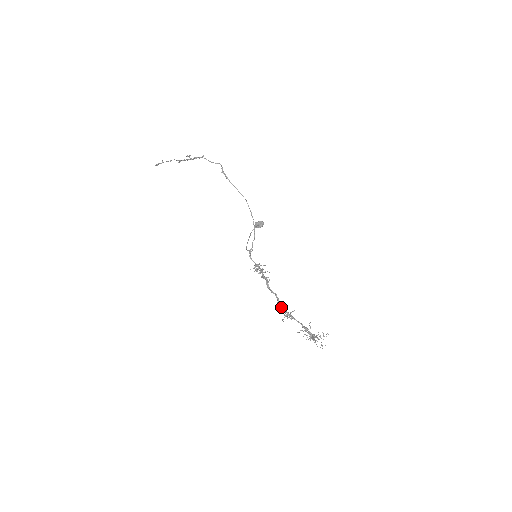
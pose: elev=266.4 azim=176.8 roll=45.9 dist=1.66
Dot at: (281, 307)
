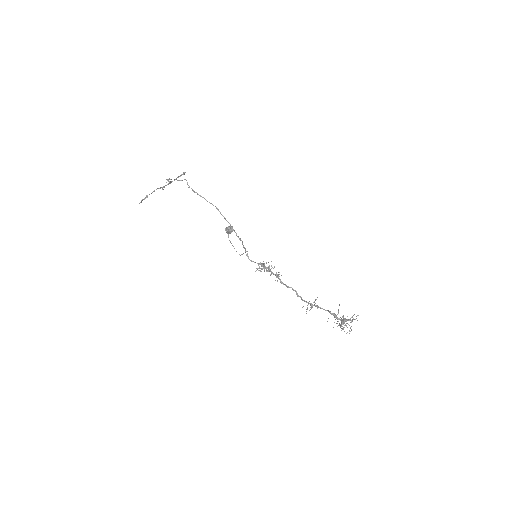
Dot at: (302, 299)
